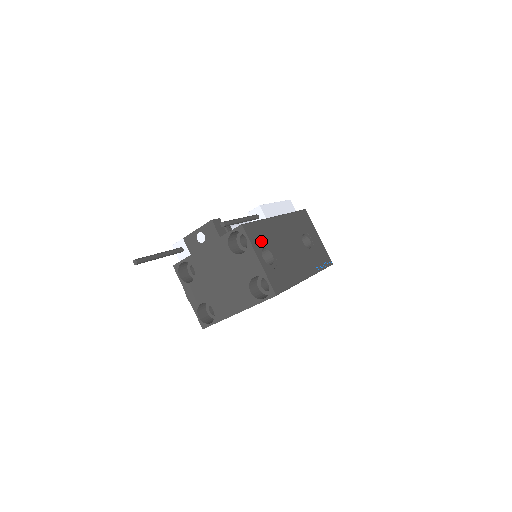
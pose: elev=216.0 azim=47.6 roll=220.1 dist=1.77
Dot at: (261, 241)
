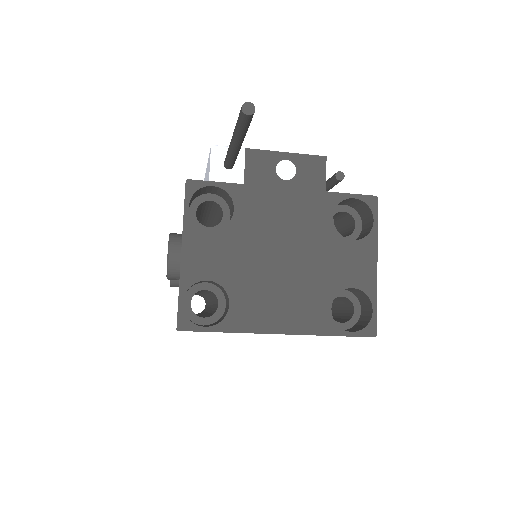
Dot at: occluded
